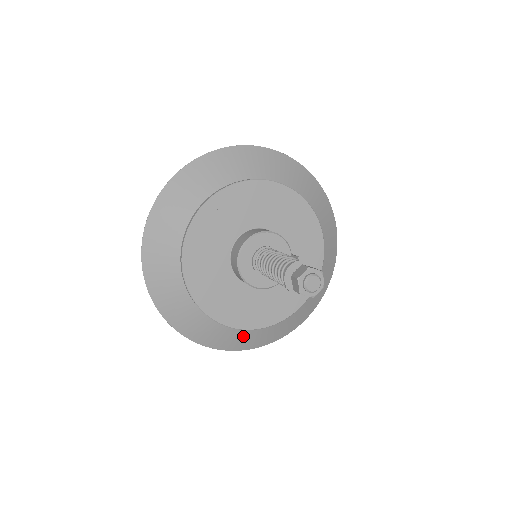
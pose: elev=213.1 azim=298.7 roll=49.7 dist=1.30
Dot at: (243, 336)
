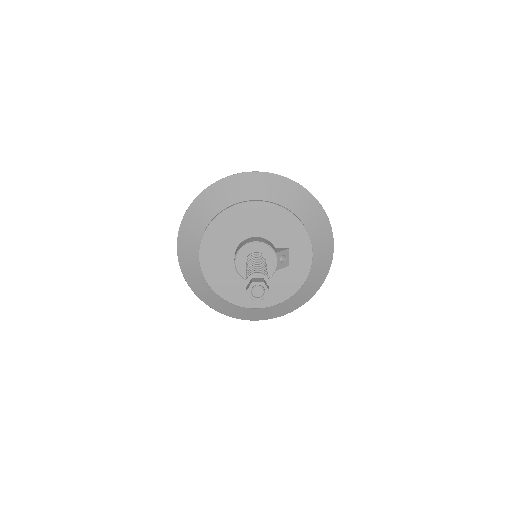
Dot at: (268, 310)
